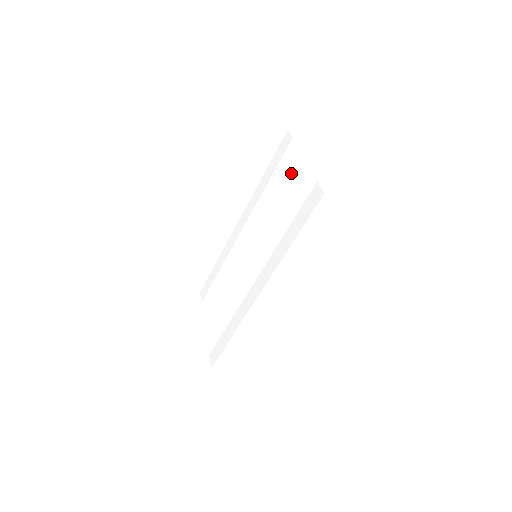
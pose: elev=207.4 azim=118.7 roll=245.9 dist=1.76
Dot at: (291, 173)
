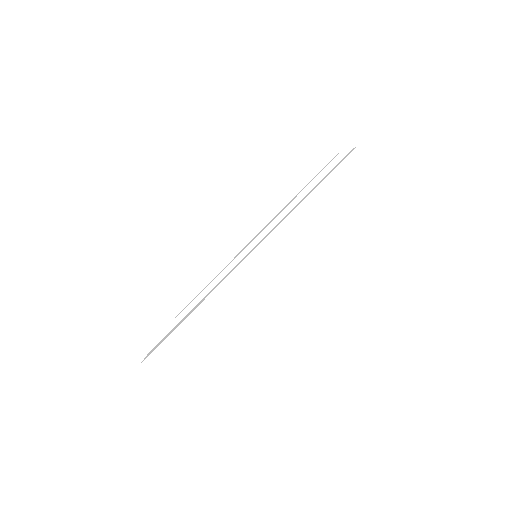
Dot at: occluded
